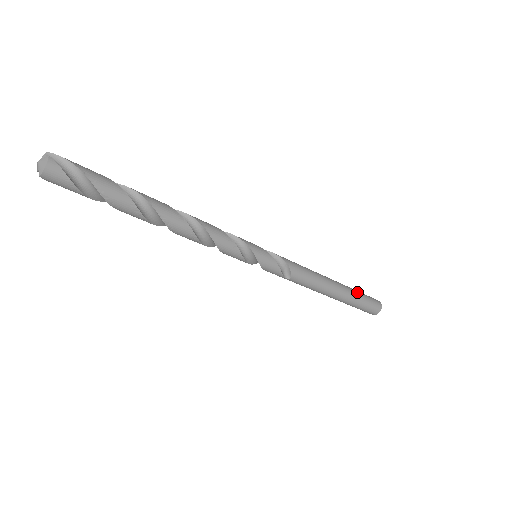
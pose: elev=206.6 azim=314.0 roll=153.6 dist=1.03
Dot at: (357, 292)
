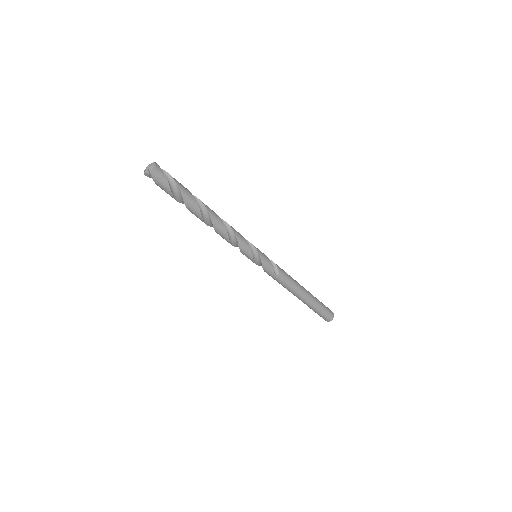
Dot at: occluded
